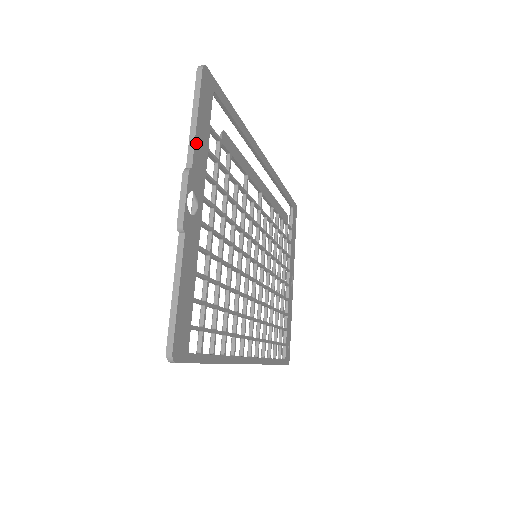
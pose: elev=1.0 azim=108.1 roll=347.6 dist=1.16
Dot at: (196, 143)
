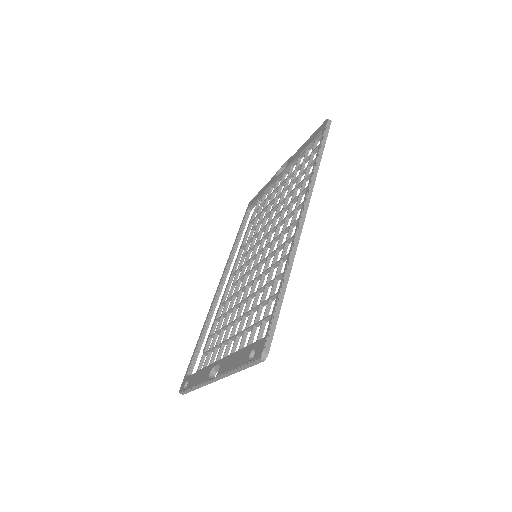
Dot at: occluded
